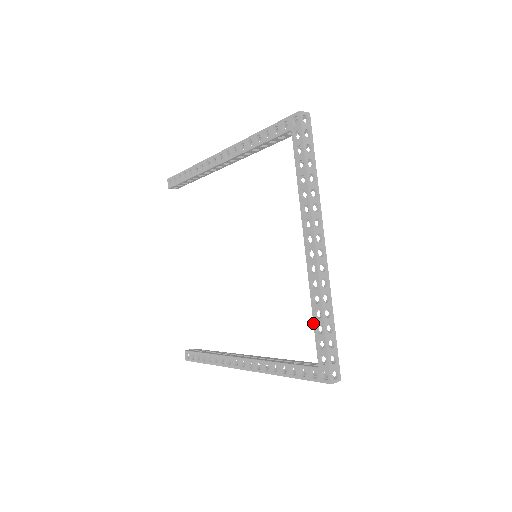
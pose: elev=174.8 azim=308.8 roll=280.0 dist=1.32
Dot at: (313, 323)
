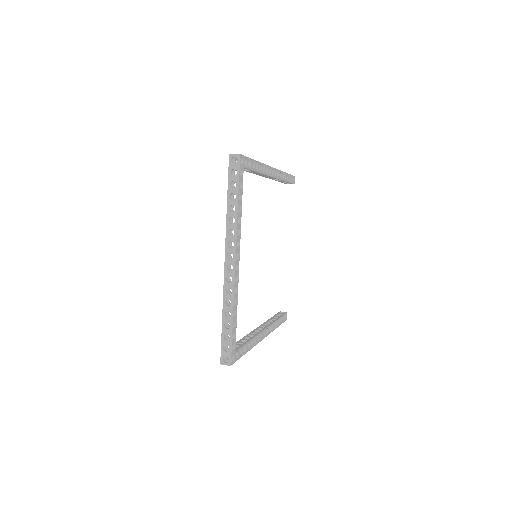
Dot at: occluded
